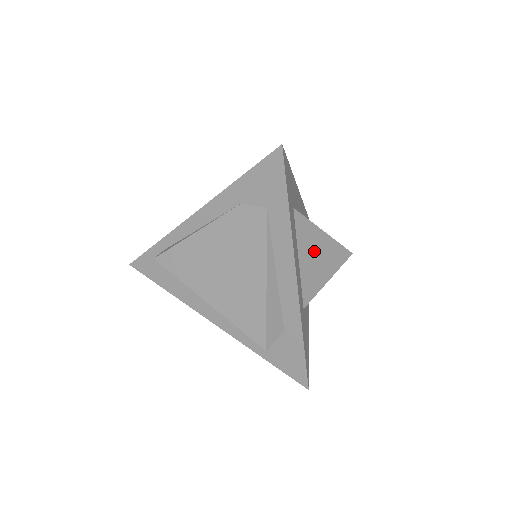
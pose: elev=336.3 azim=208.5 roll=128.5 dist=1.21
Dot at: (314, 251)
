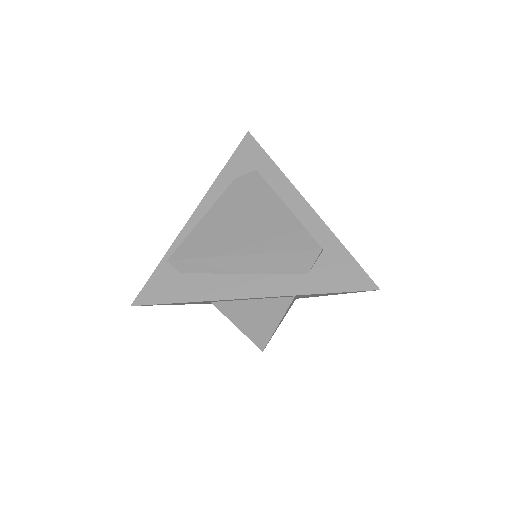
Dot at: occluded
